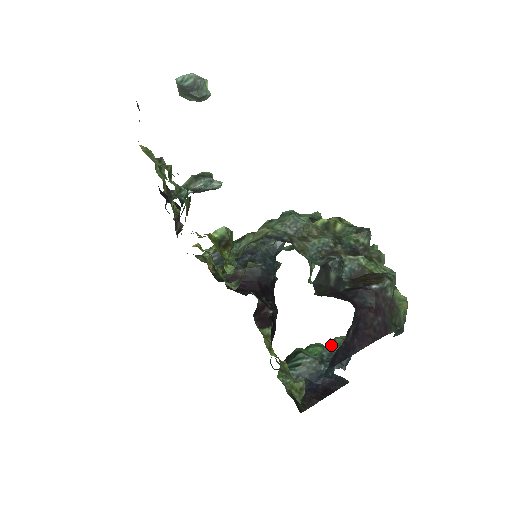
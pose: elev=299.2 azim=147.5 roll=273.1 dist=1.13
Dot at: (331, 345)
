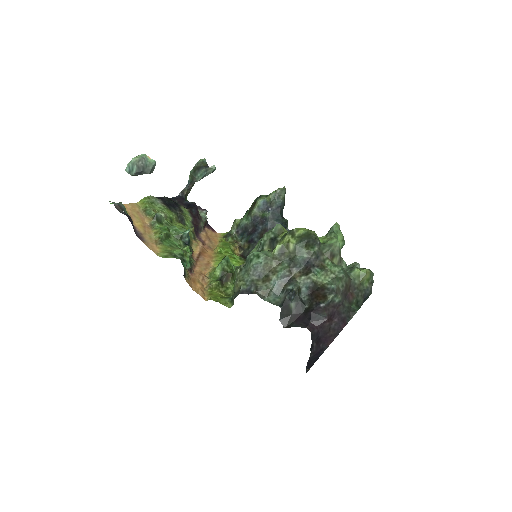
Dot at: occluded
